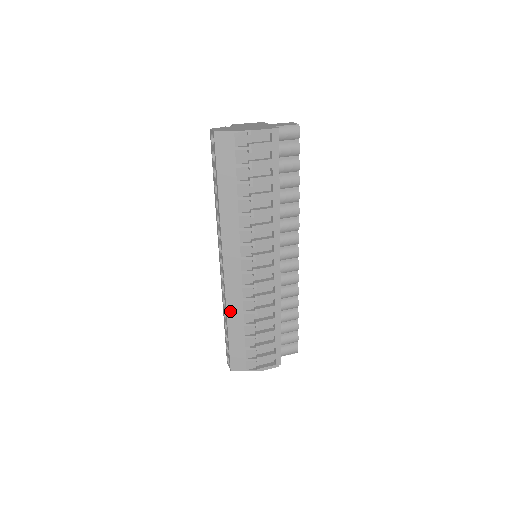
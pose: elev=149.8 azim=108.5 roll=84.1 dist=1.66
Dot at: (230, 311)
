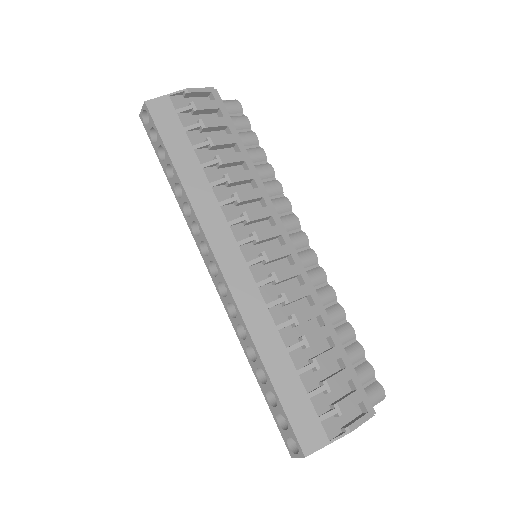
Dot at: (256, 335)
